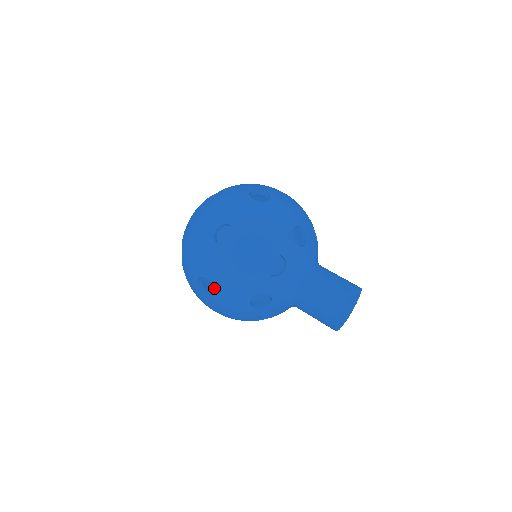
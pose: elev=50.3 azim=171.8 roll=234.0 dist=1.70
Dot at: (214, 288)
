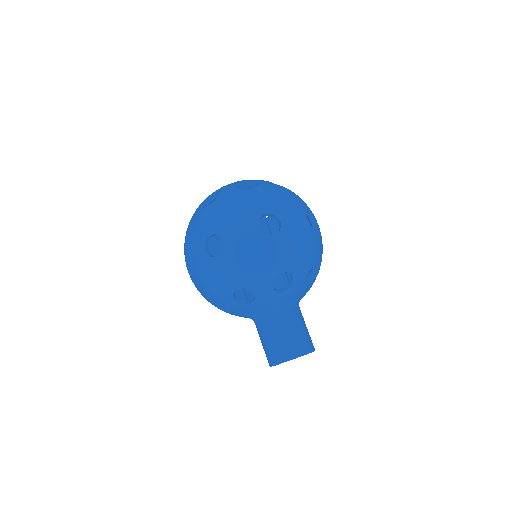
Dot at: occluded
